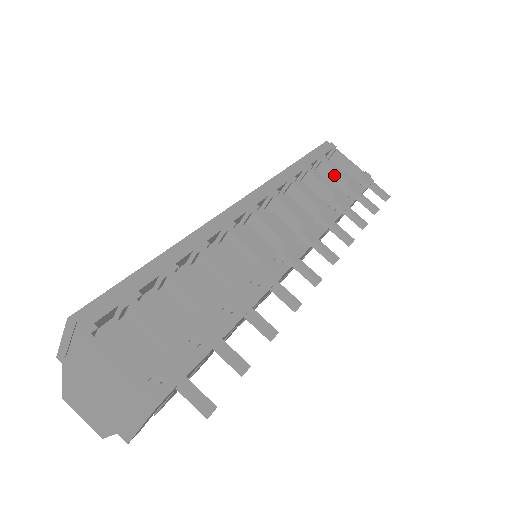
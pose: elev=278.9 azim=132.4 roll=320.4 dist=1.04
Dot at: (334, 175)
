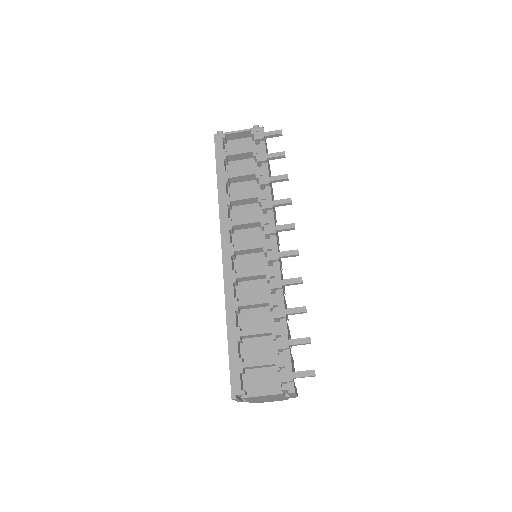
Dot at: (241, 156)
